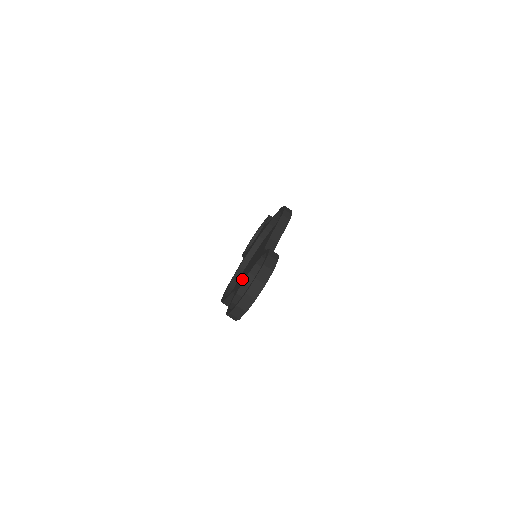
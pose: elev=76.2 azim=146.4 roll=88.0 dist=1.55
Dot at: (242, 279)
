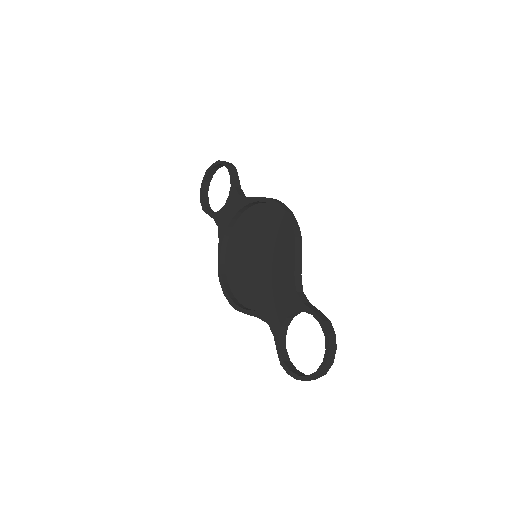
Dot at: (273, 314)
